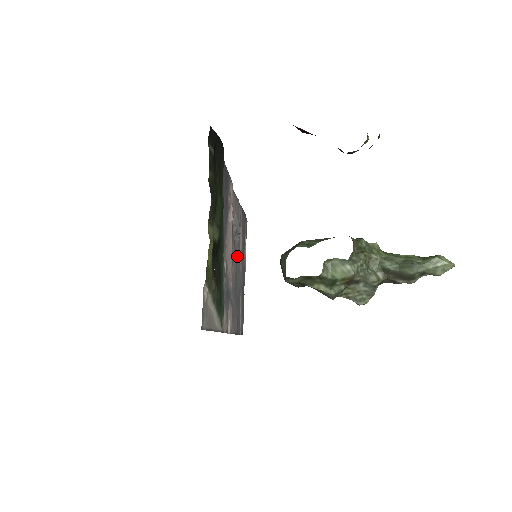
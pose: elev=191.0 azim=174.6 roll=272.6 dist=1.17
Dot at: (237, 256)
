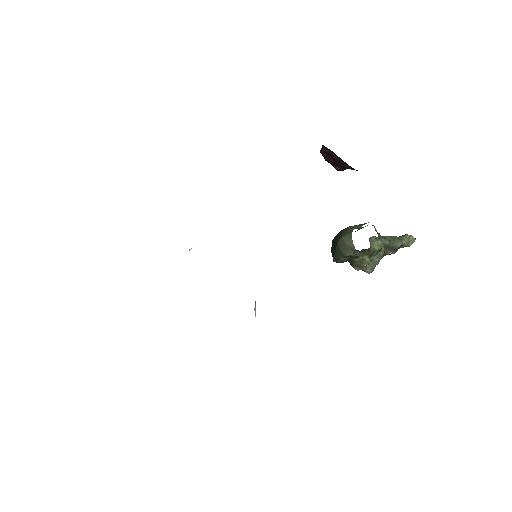
Dot at: occluded
